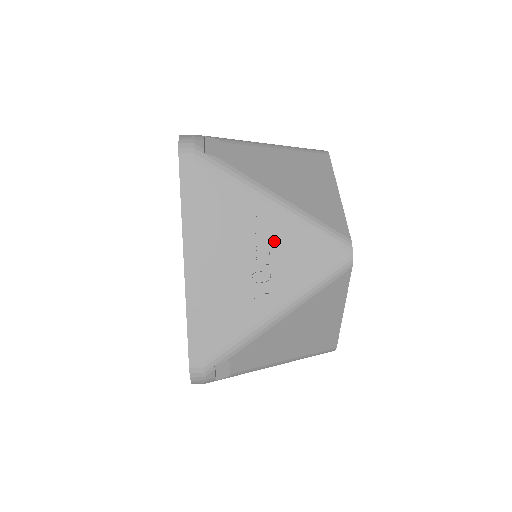
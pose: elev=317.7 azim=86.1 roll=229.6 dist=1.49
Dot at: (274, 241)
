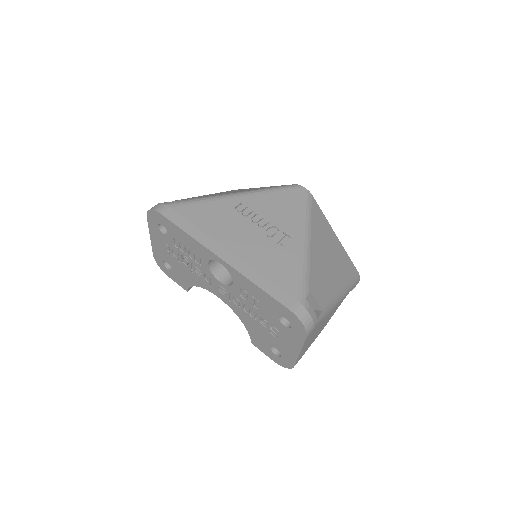
Dot at: (258, 211)
